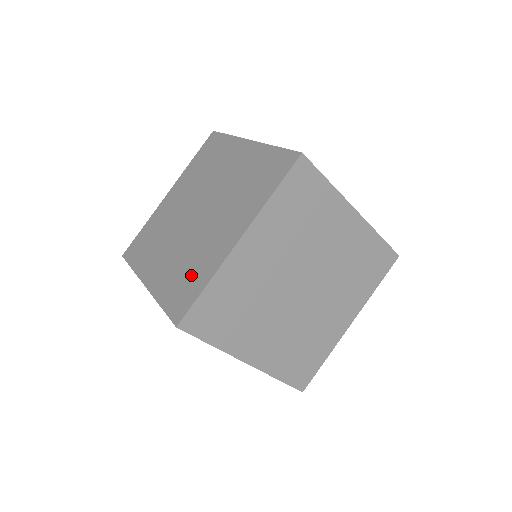
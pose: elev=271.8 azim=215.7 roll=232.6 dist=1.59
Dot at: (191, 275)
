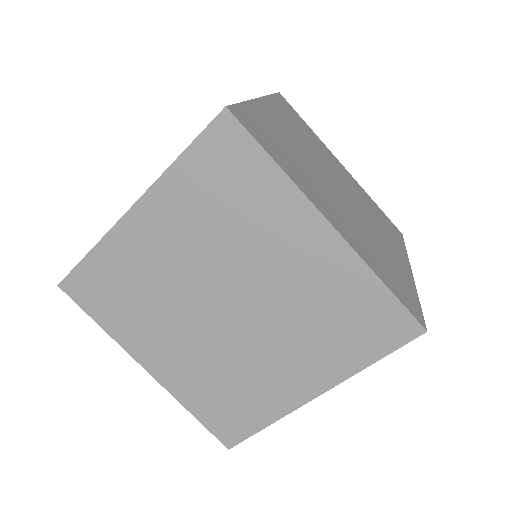
Dot at: (238, 402)
